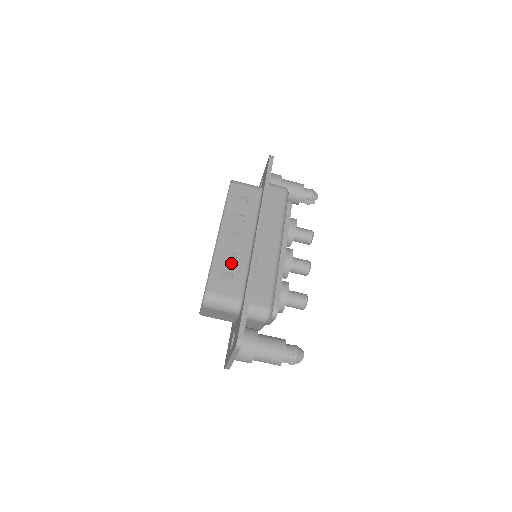
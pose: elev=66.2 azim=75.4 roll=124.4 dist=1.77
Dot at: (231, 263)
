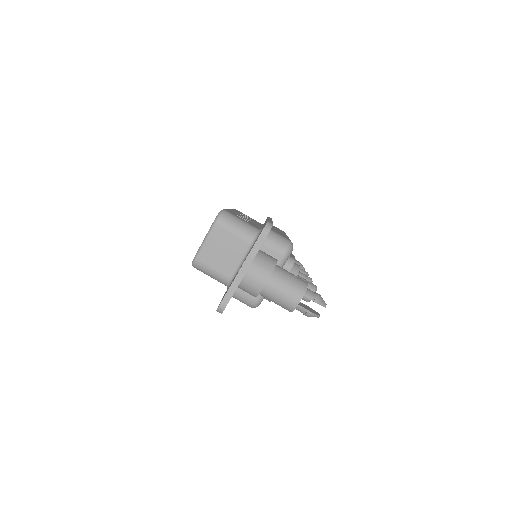
Dot at: (245, 219)
